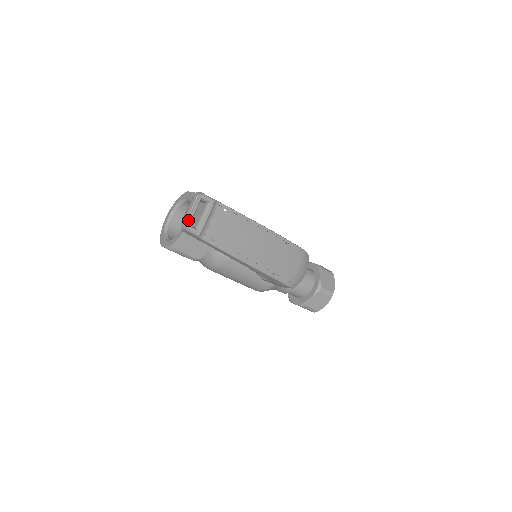
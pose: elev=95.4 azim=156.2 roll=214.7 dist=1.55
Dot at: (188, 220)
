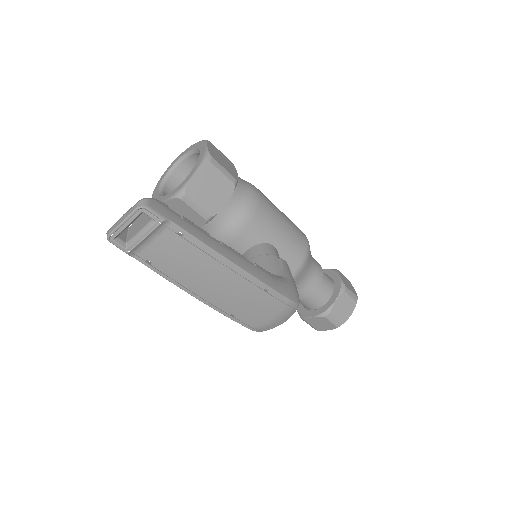
Dot at: (114, 233)
